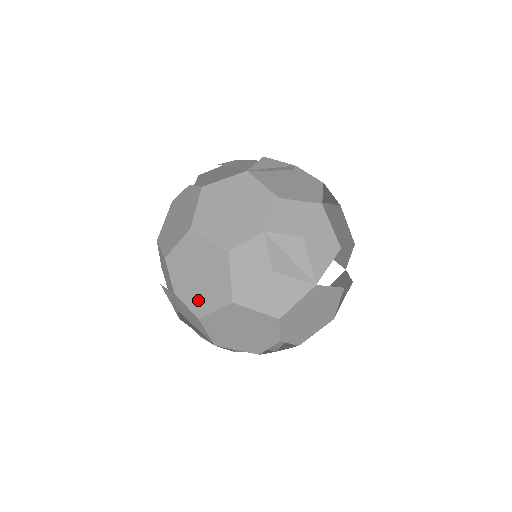
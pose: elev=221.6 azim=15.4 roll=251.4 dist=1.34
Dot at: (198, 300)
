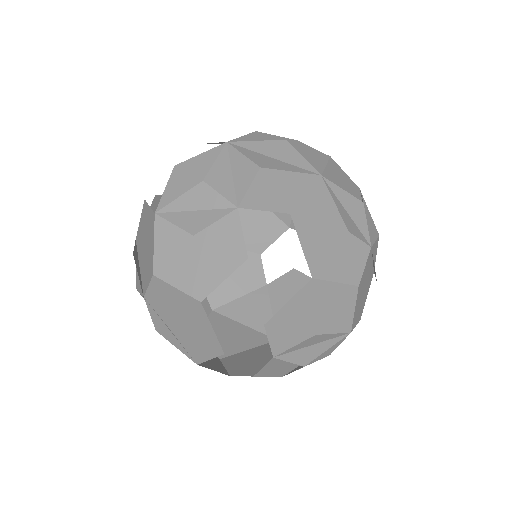
Dot at: occluded
